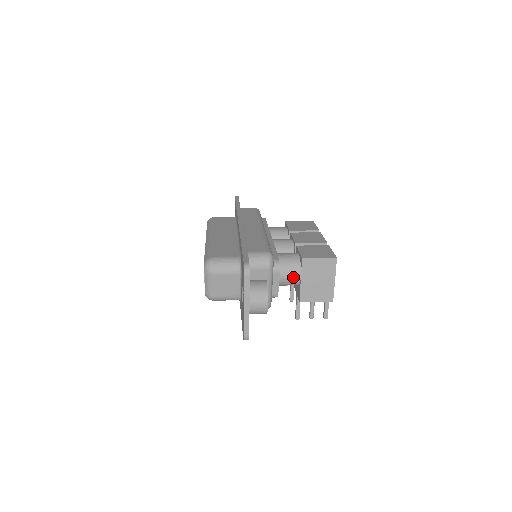
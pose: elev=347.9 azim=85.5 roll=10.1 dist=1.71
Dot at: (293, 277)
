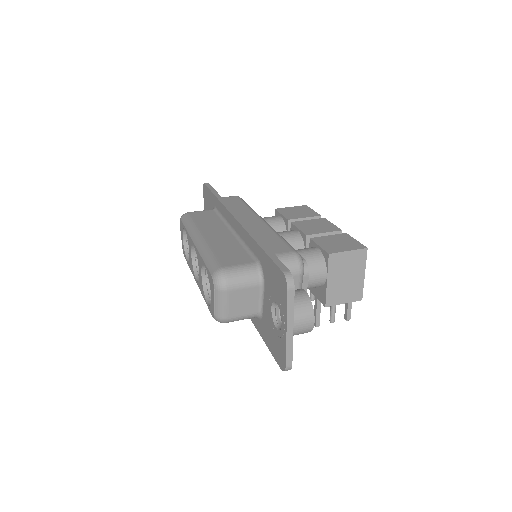
Dot at: (318, 278)
